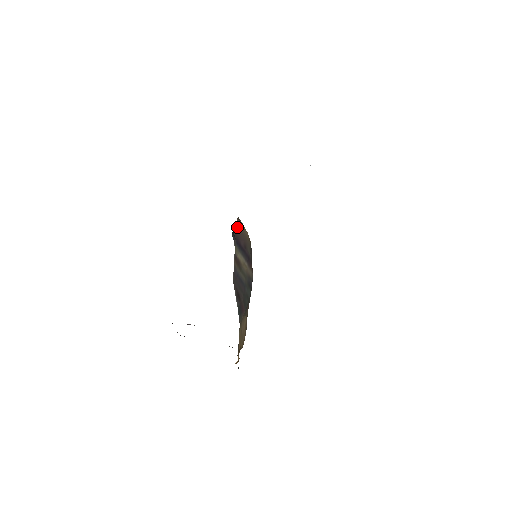
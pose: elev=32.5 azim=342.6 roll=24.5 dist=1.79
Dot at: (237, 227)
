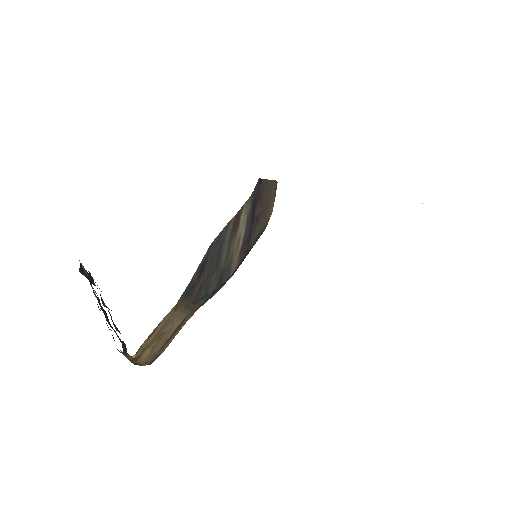
Dot at: (268, 186)
